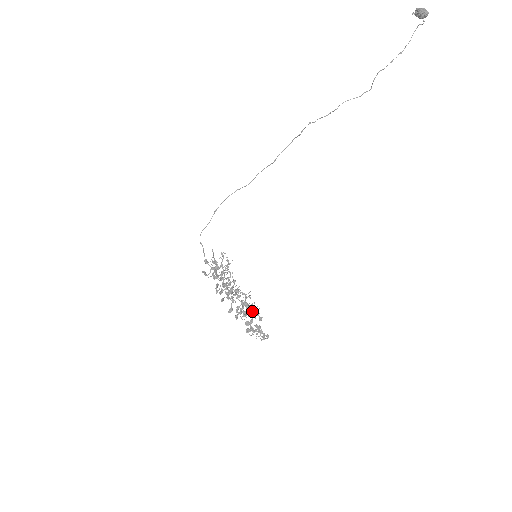
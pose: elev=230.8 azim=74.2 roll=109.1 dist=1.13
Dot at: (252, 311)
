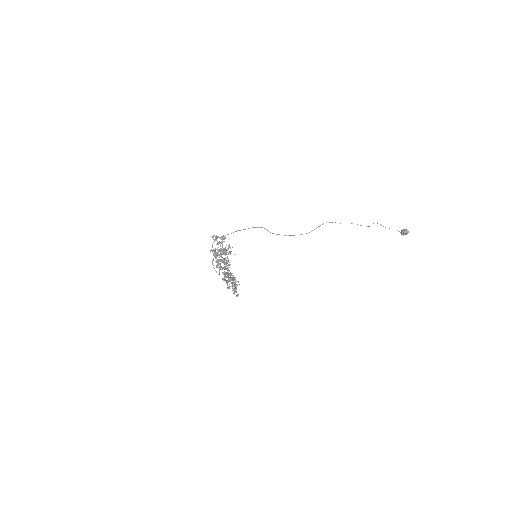
Dot at: (233, 279)
